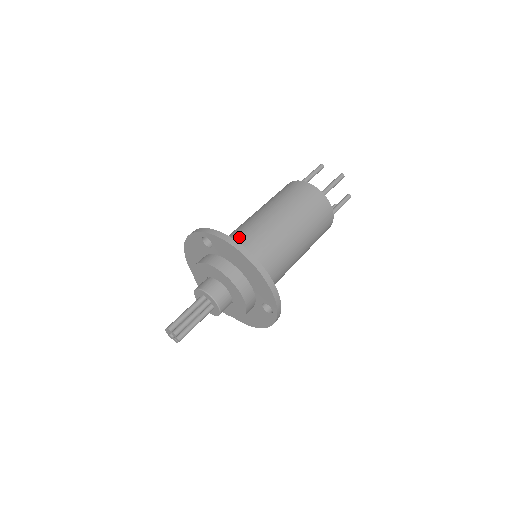
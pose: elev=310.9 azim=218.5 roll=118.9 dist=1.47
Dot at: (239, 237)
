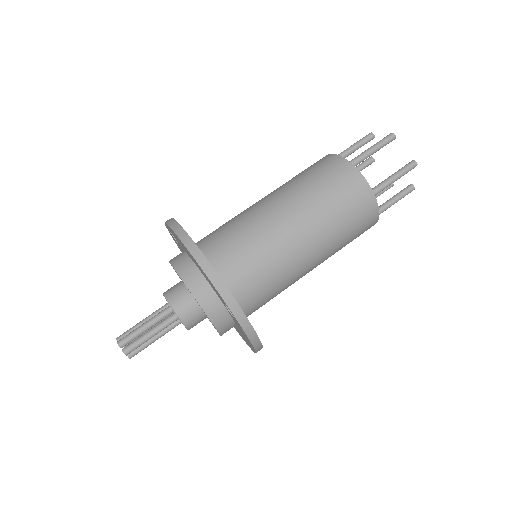
Dot at: (216, 229)
